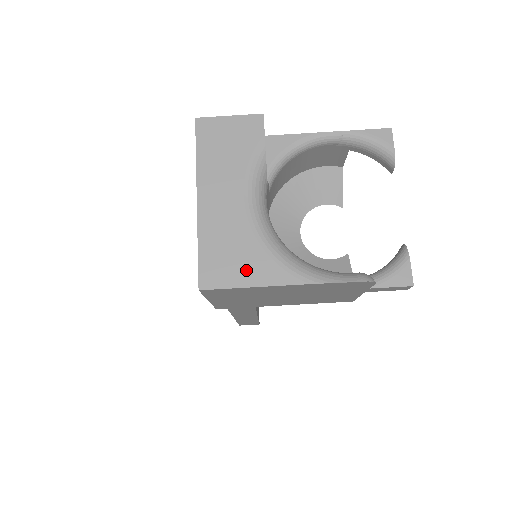
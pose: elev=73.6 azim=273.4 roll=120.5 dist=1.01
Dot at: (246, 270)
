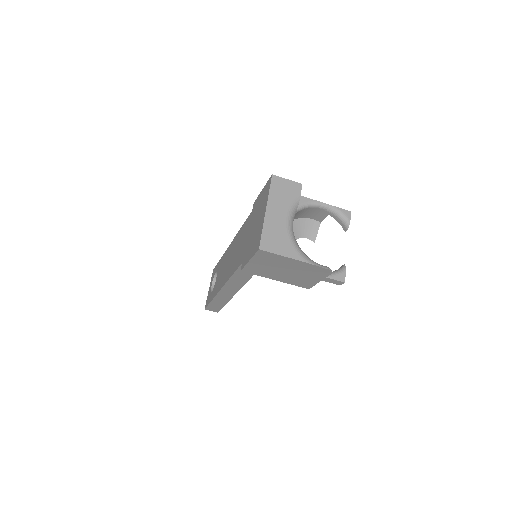
Dot at: (281, 248)
